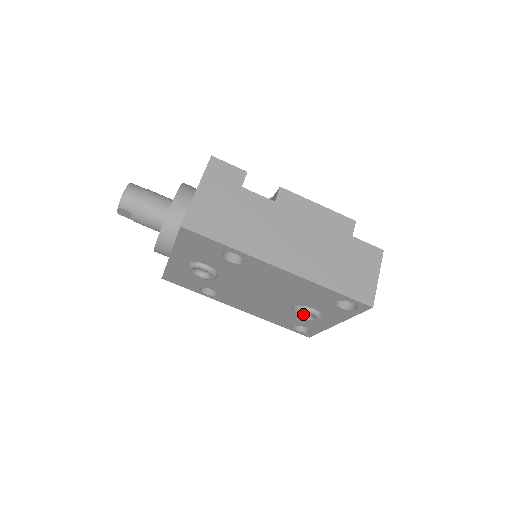
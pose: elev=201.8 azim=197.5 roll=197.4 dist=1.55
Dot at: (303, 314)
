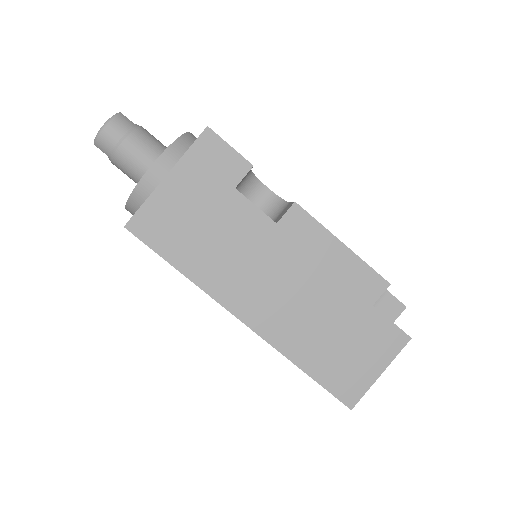
Dot at: occluded
